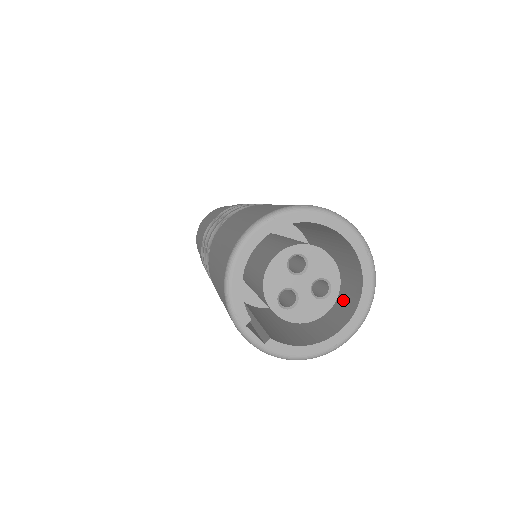
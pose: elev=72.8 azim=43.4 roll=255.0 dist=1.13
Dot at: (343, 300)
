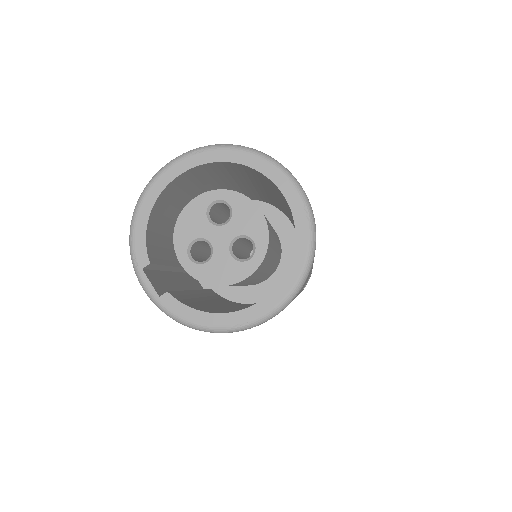
Dot at: occluded
